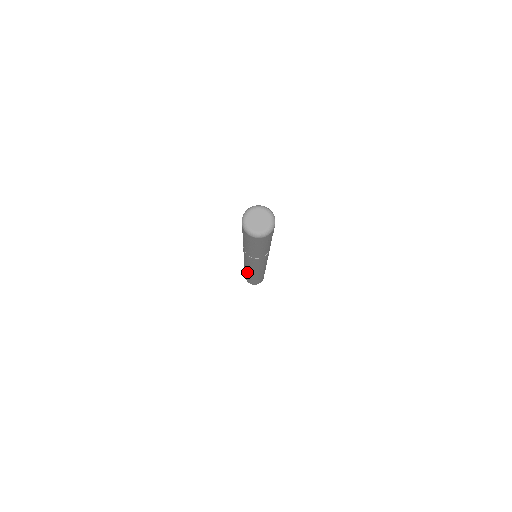
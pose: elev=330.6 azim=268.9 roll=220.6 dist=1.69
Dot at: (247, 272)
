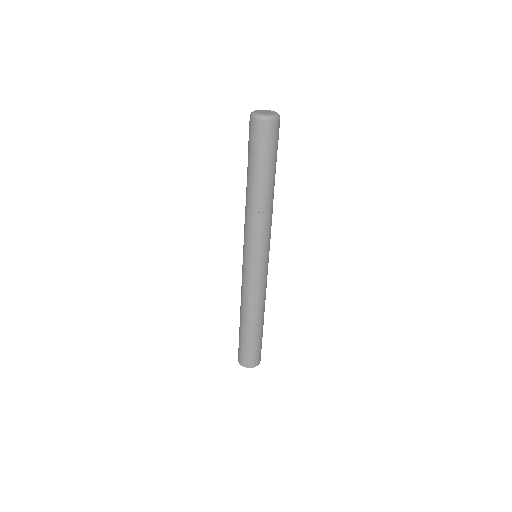
Dot at: (241, 301)
